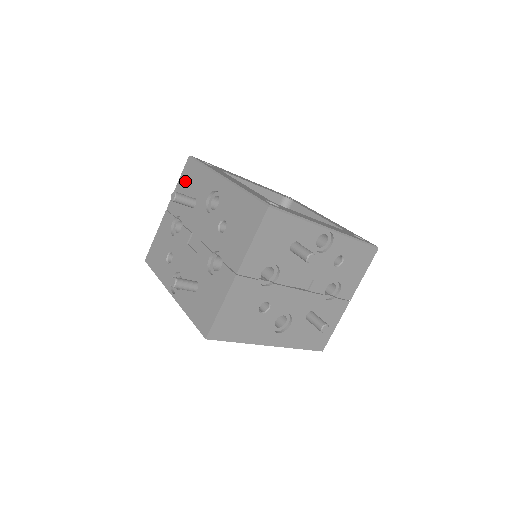
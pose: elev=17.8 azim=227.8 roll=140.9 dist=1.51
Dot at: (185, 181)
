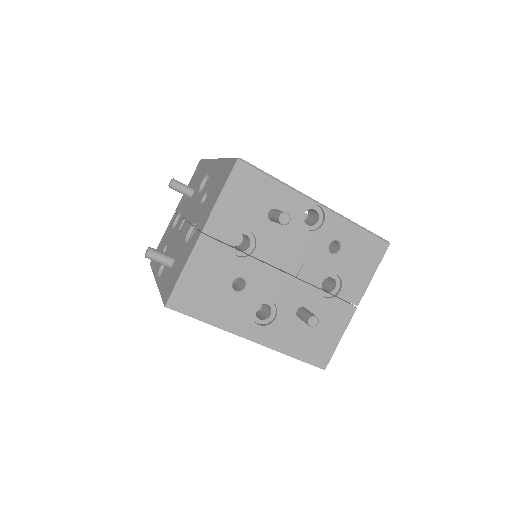
Dot at: (192, 180)
